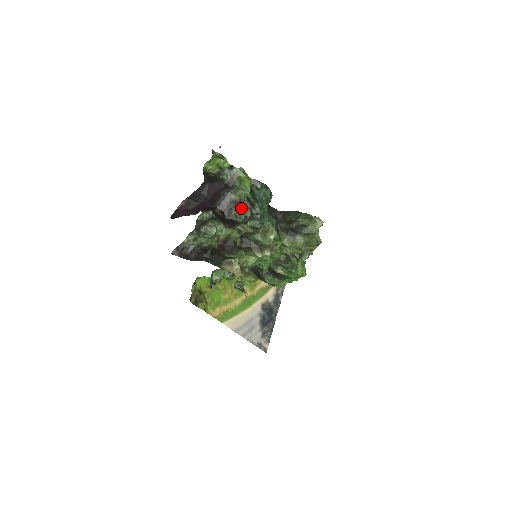
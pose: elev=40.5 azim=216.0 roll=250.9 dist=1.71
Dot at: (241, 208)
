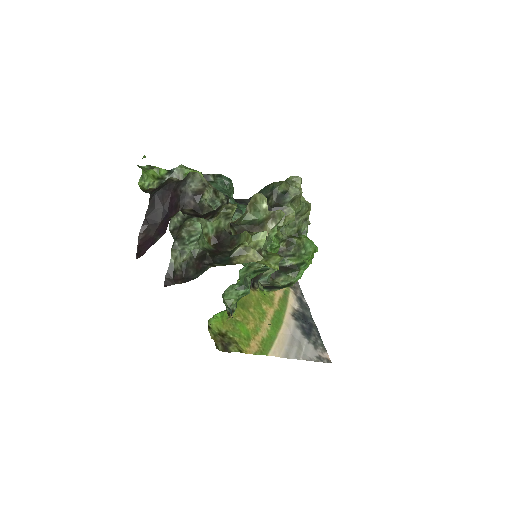
Dot at: (211, 194)
